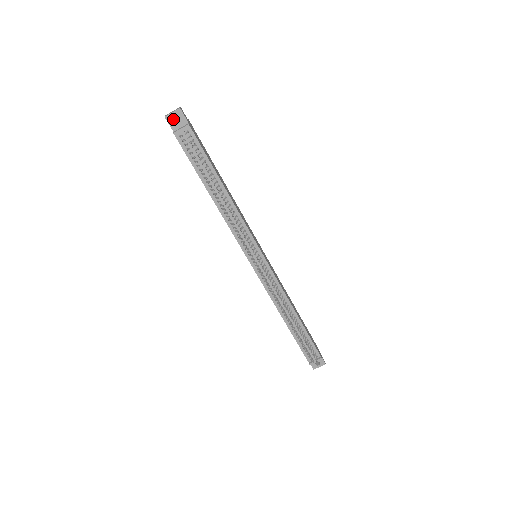
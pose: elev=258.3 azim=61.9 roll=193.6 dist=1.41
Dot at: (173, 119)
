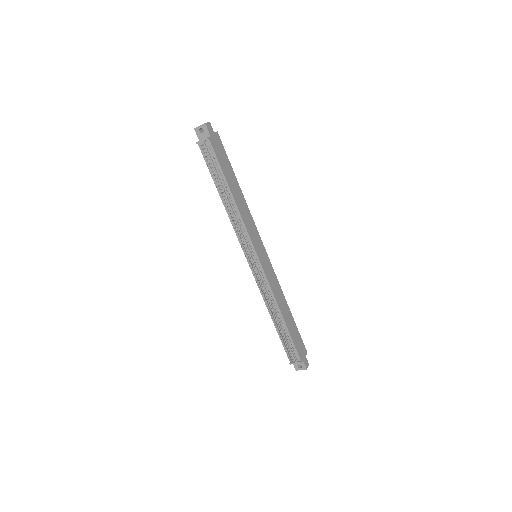
Dot at: (201, 131)
